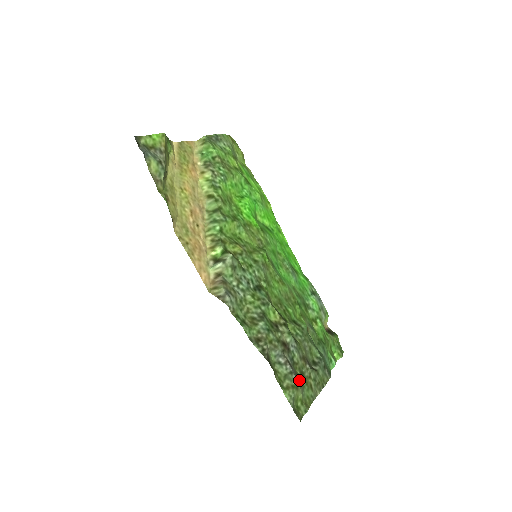
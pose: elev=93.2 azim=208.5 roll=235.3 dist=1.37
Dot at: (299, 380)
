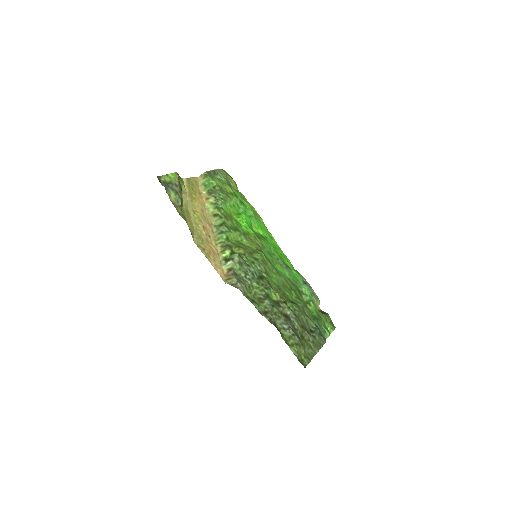
Dot at: (300, 341)
